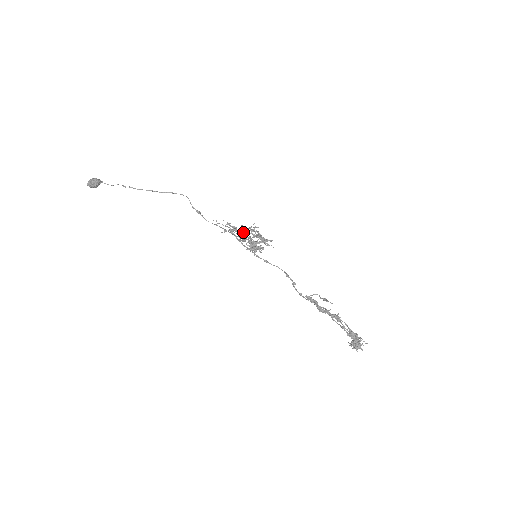
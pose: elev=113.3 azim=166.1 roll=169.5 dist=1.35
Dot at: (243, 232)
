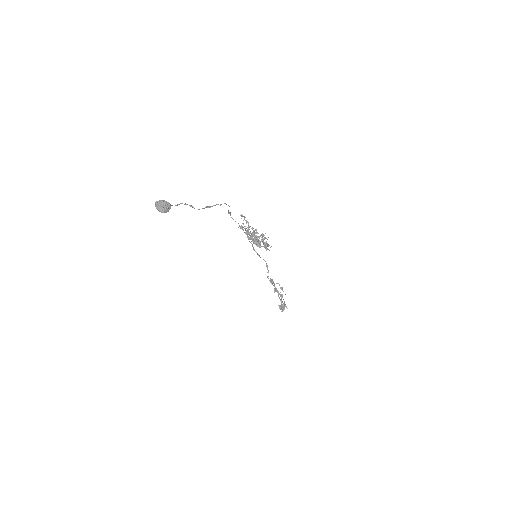
Dot at: (257, 240)
